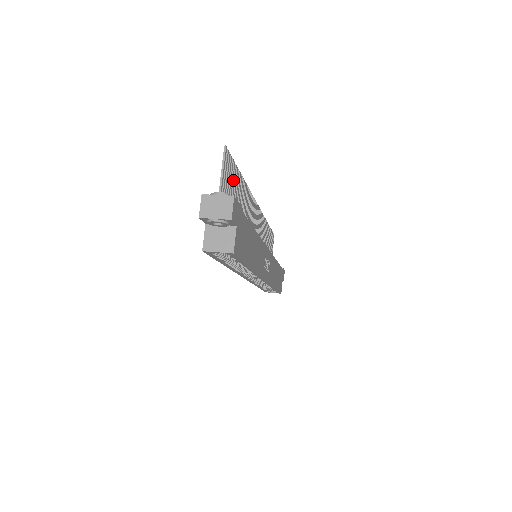
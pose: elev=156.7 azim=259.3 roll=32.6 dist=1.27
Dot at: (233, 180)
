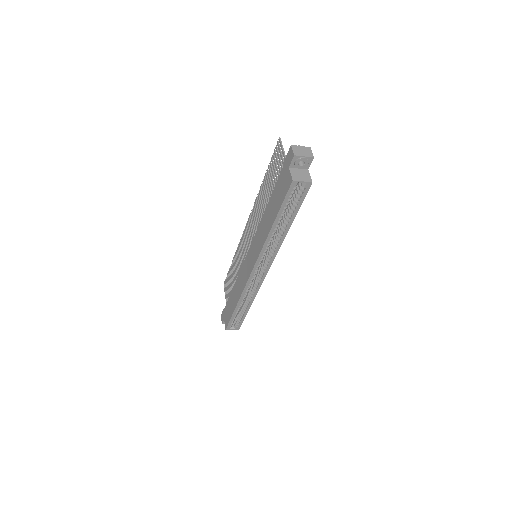
Dot at: (272, 169)
